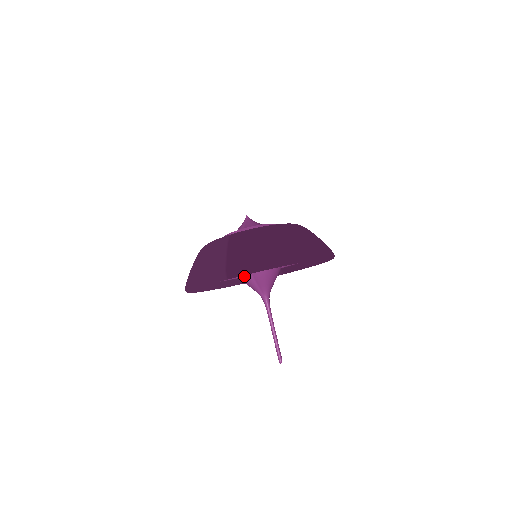
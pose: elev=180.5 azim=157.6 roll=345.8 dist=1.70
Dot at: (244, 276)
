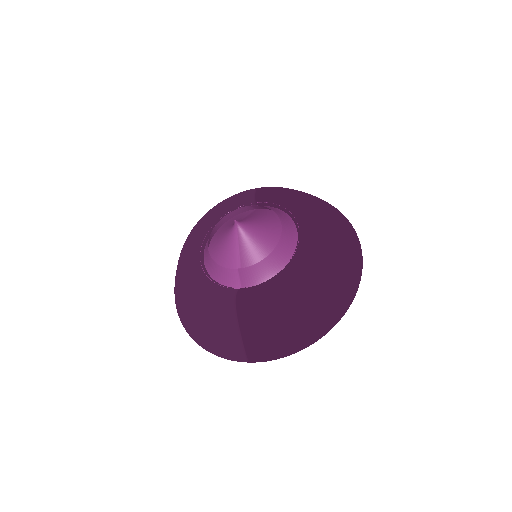
Dot at: occluded
